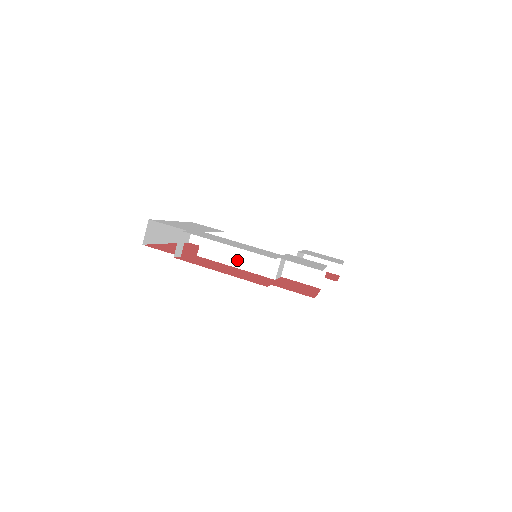
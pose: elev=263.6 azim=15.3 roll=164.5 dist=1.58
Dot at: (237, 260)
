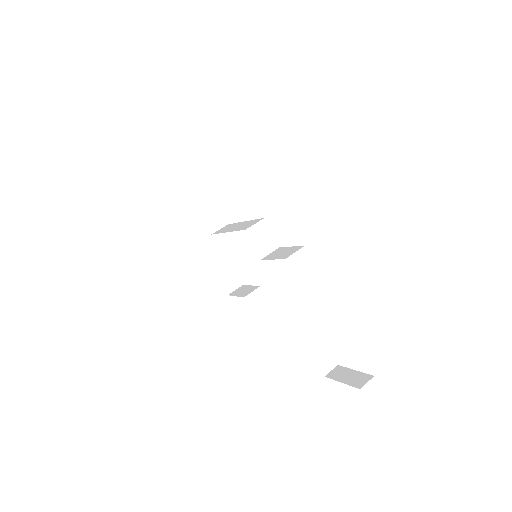
Dot at: occluded
